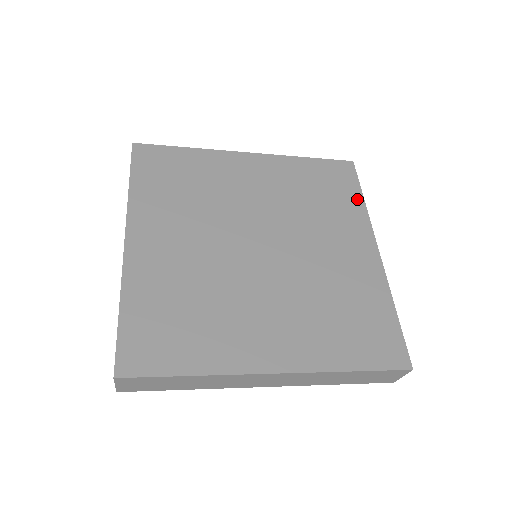
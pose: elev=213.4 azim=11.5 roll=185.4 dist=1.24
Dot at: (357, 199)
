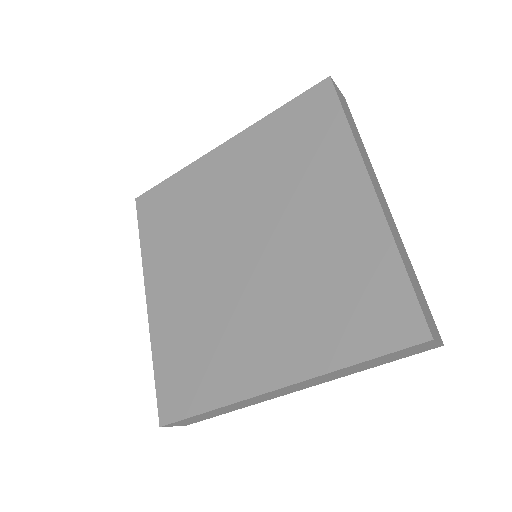
Dot at: (339, 129)
